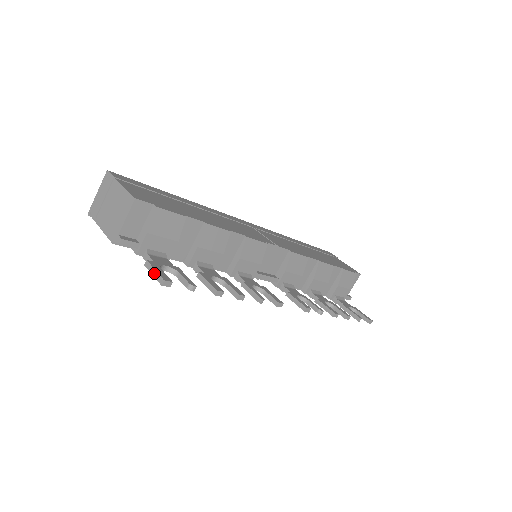
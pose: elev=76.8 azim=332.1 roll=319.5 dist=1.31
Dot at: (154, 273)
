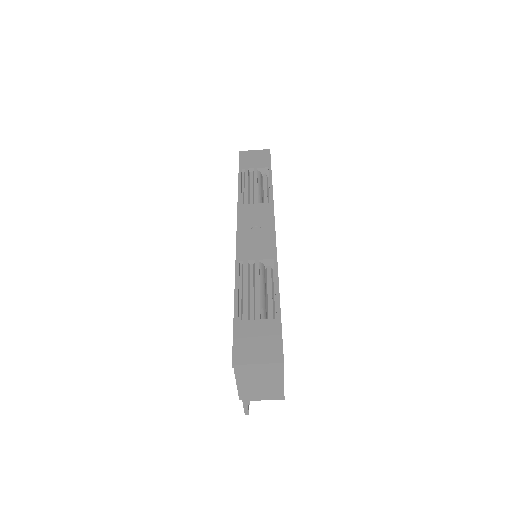
Dot at: (246, 409)
